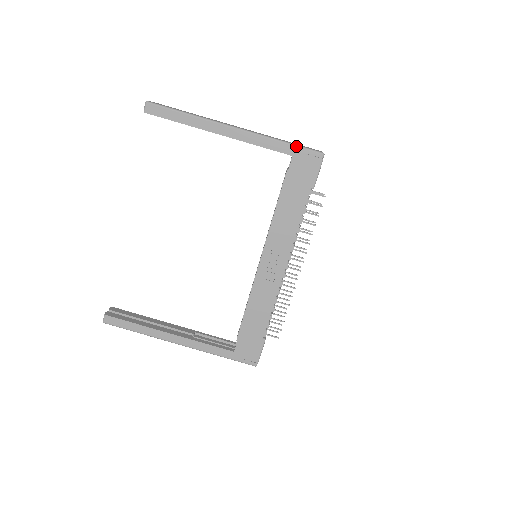
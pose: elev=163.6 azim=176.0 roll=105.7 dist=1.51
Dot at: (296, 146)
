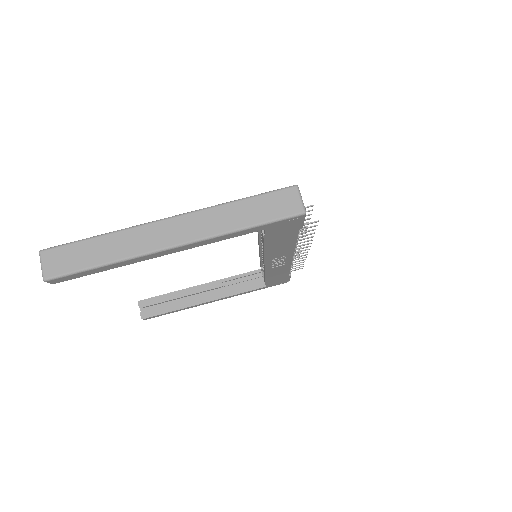
Dot at: (265, 225)
